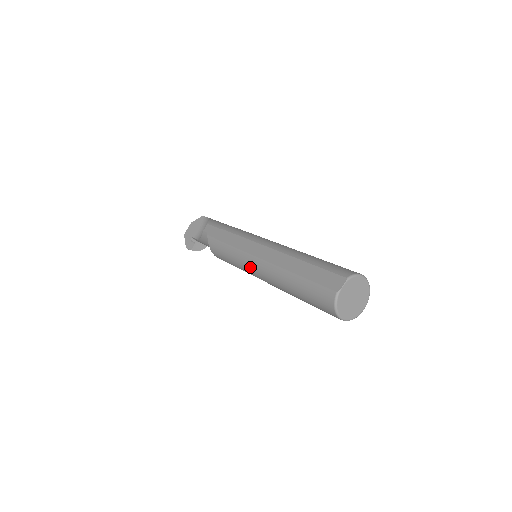
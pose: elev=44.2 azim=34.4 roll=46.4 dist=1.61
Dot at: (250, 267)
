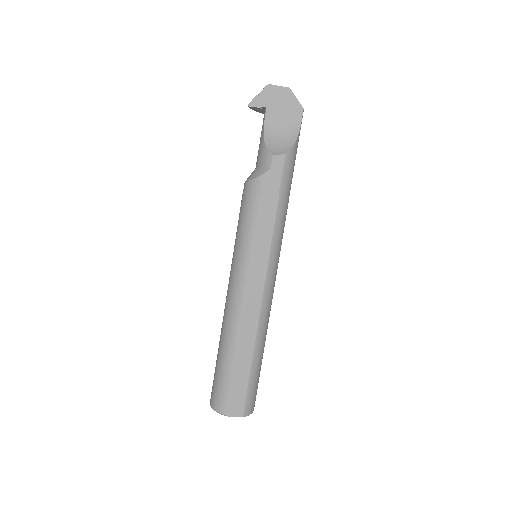
Dot at: (236, 278)
